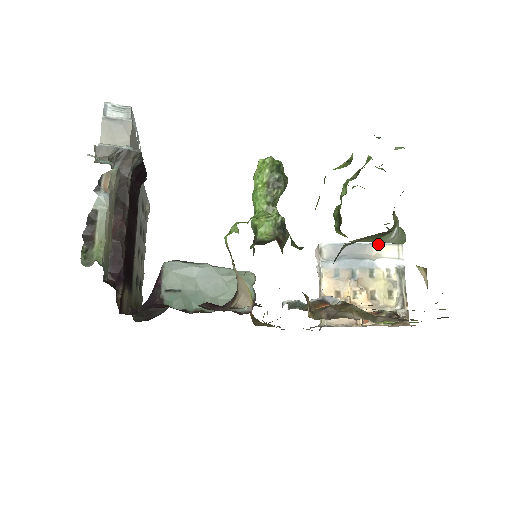
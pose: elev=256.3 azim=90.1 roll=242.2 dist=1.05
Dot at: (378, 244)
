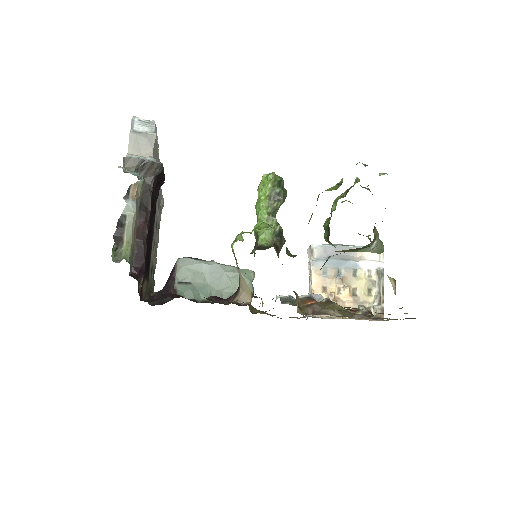
Dot at: occluded
